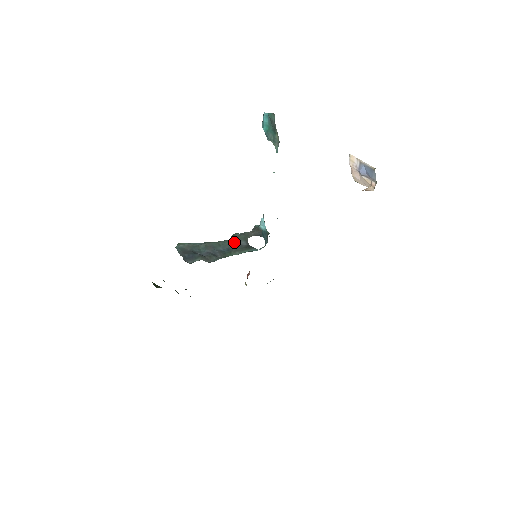
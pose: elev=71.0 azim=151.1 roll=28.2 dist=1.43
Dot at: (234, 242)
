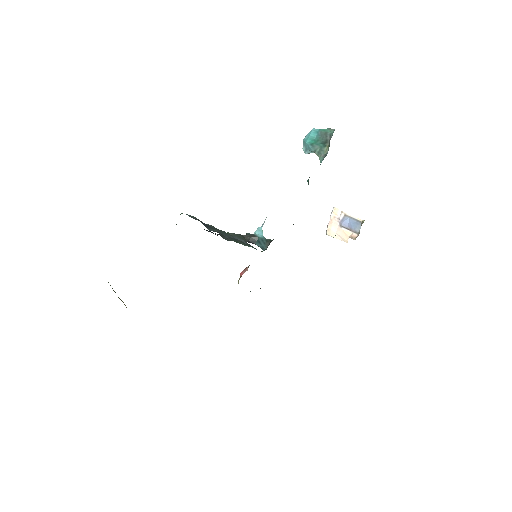
Dot at: (234, 236)
